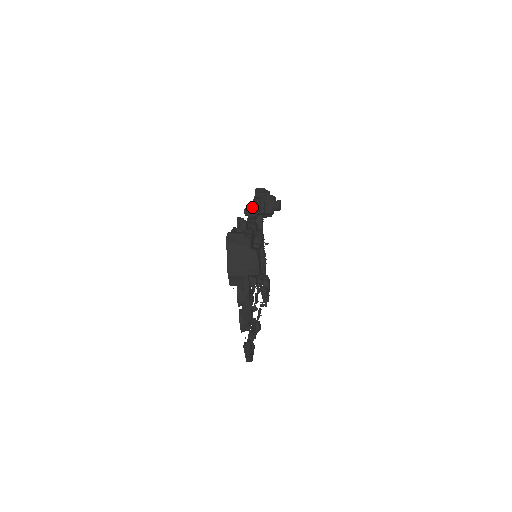
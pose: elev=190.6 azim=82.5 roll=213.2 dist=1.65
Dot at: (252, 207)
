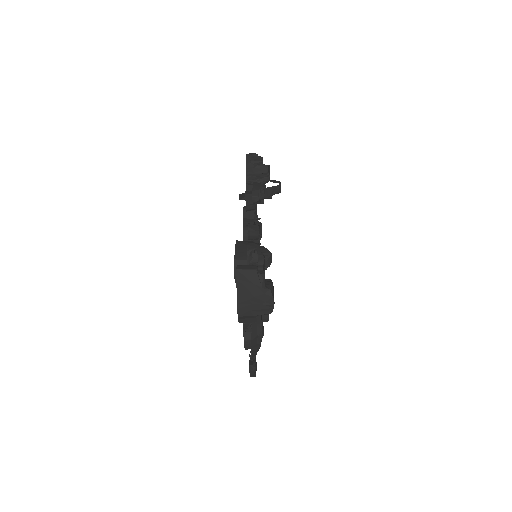
Dot at: (250, 198)
